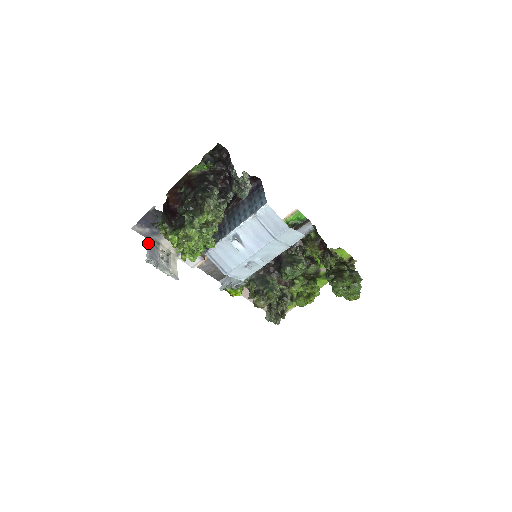
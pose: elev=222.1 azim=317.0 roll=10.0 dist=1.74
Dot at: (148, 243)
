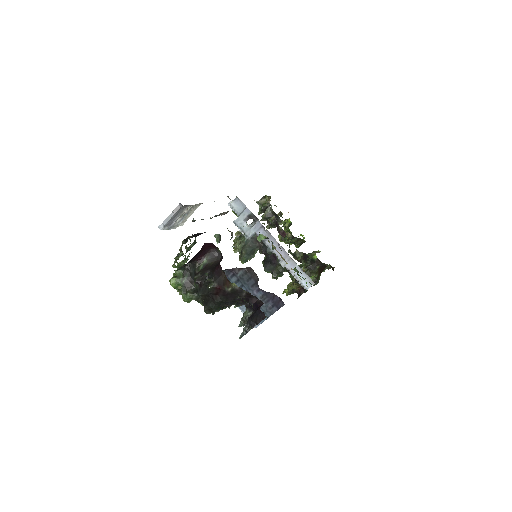
Dot at: (176, 209)
